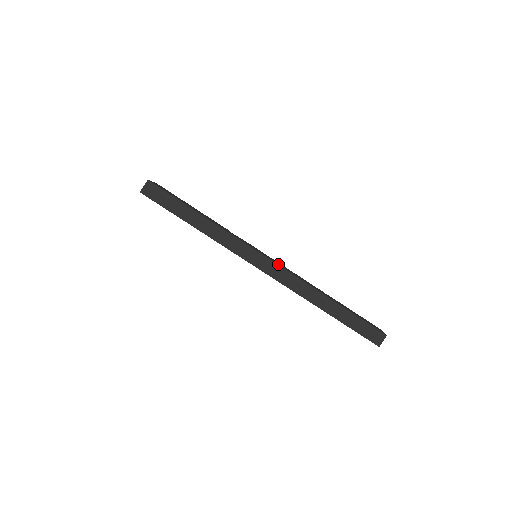
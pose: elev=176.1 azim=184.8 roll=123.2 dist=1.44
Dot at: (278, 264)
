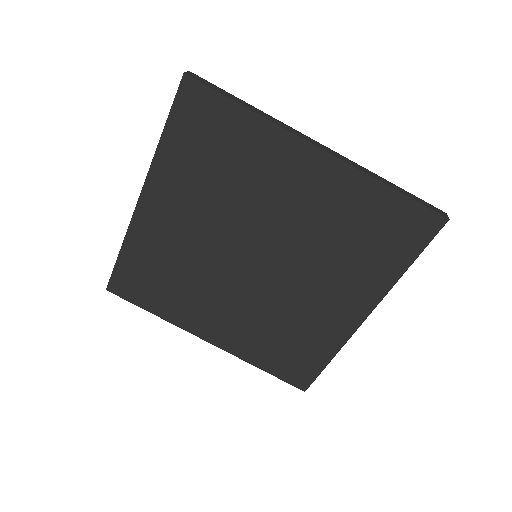
Dot at: (327, 148)
